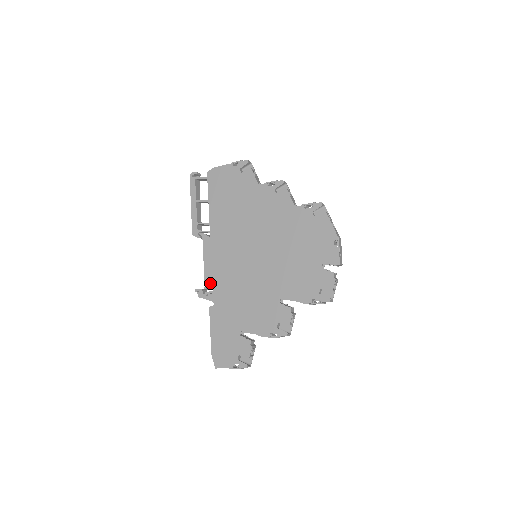
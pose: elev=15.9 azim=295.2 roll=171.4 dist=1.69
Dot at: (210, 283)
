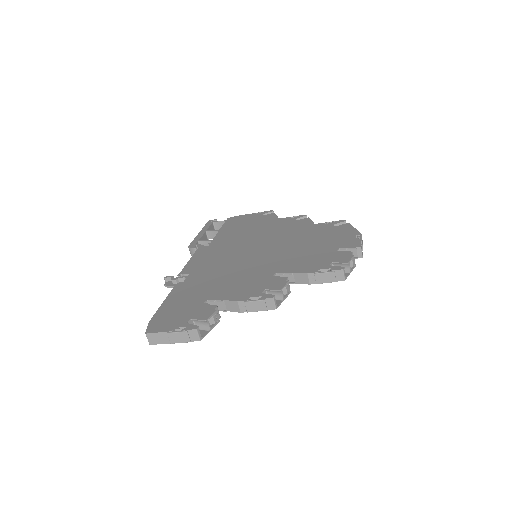
Dot at: (188, 271)
